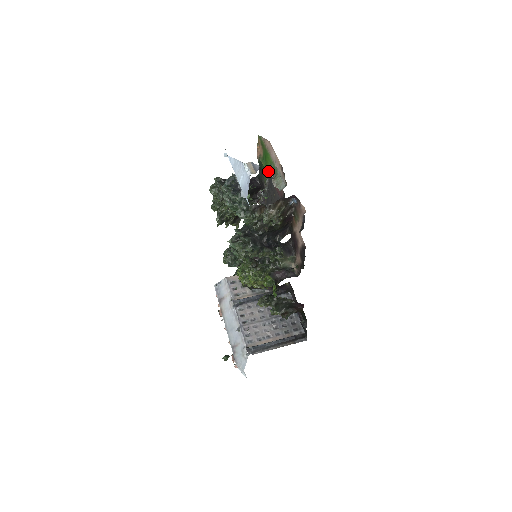
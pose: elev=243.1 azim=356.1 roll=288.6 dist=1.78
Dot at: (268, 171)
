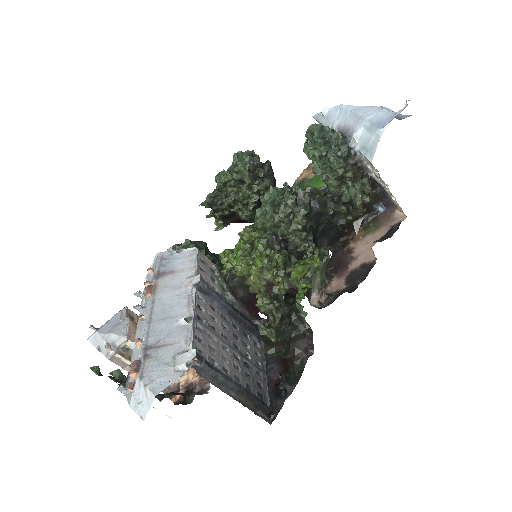
Dot at: (319, 188)
